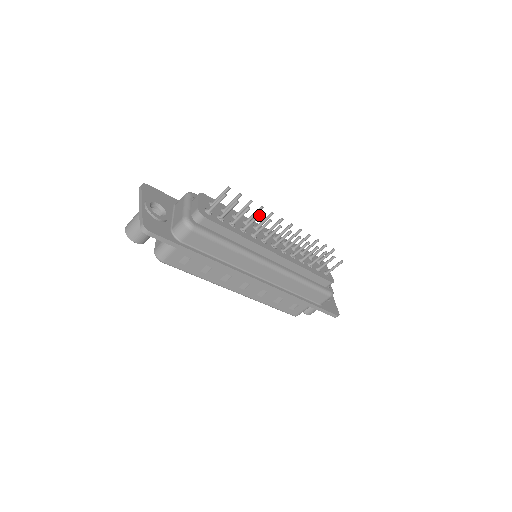
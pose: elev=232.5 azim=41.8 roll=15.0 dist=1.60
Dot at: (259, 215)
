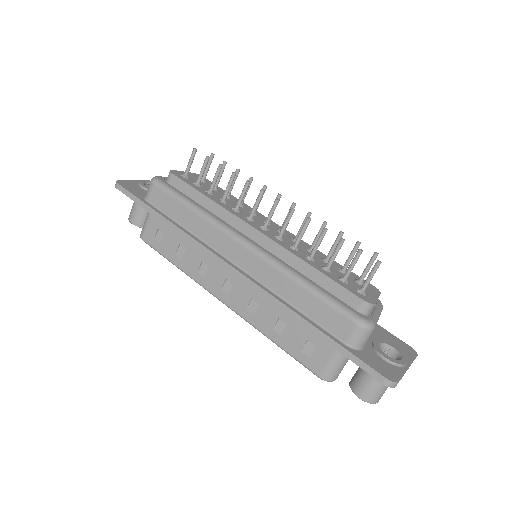
Dot at: (232, 173)
